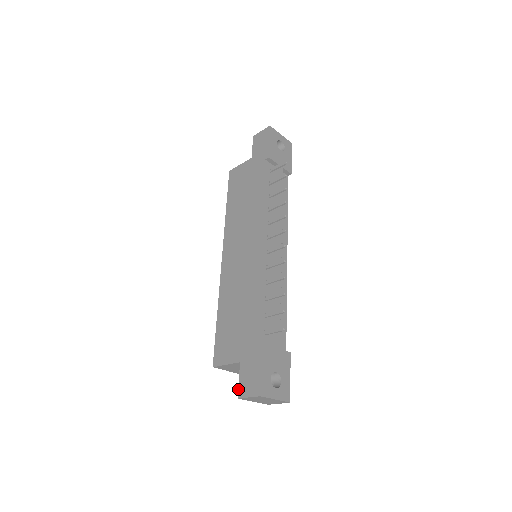
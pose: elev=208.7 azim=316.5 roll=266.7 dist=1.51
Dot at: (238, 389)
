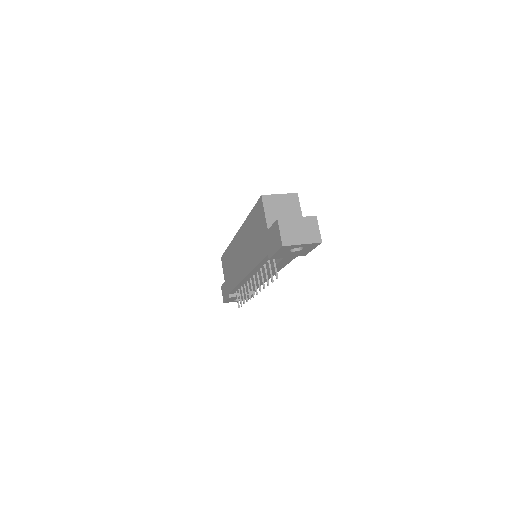
Dot at: (222, 285)
